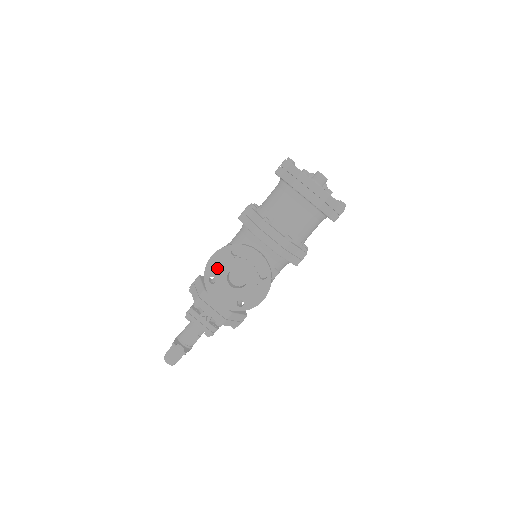
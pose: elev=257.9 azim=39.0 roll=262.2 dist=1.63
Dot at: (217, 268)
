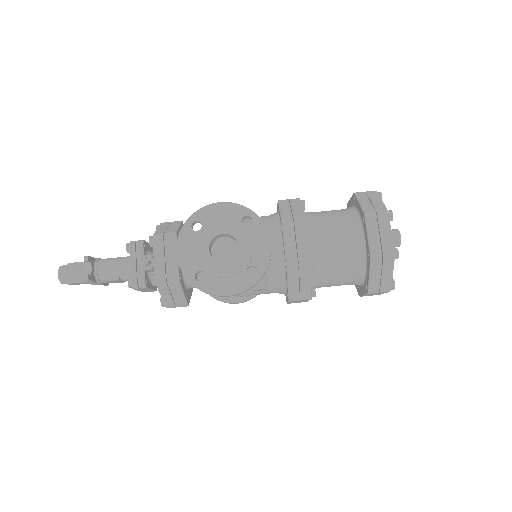
Dot at: (214, 219)
